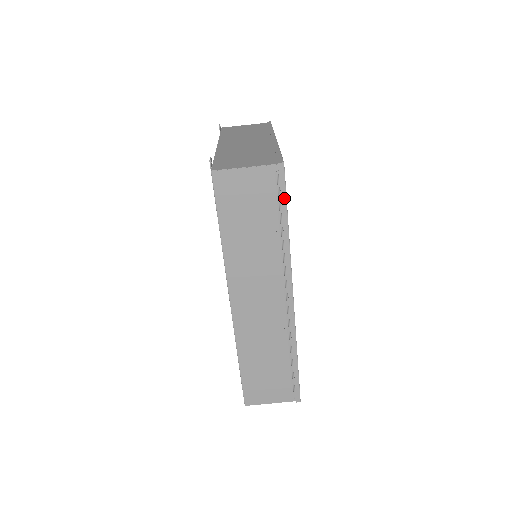
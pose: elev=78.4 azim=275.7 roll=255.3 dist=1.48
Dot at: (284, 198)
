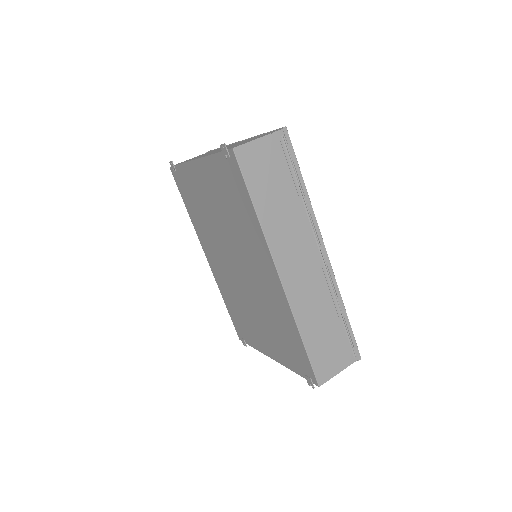
Dot at: (294, 158)
